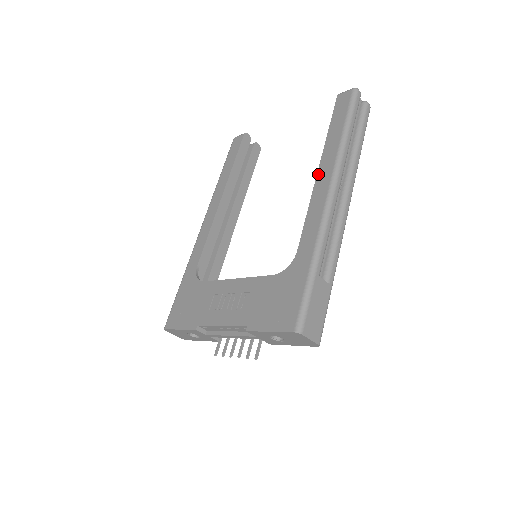
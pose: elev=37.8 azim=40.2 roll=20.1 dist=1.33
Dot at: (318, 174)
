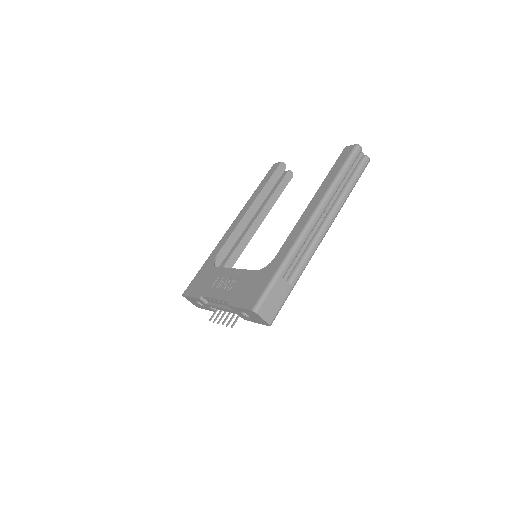
Dot at: (309, 205)
